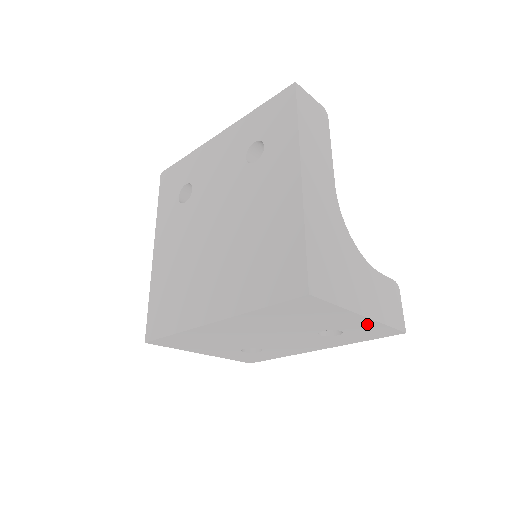
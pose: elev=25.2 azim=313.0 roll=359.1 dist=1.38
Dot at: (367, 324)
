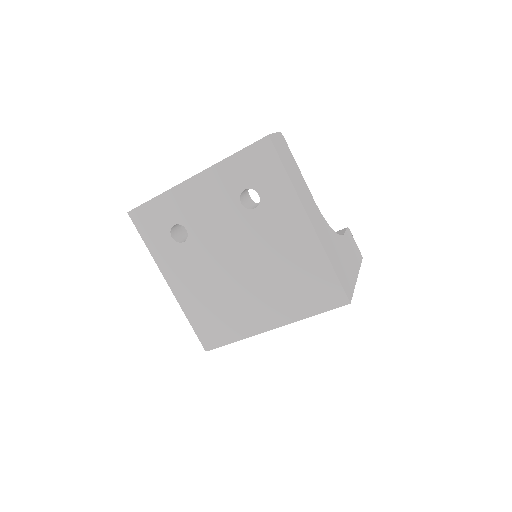
Dot at: occluded
